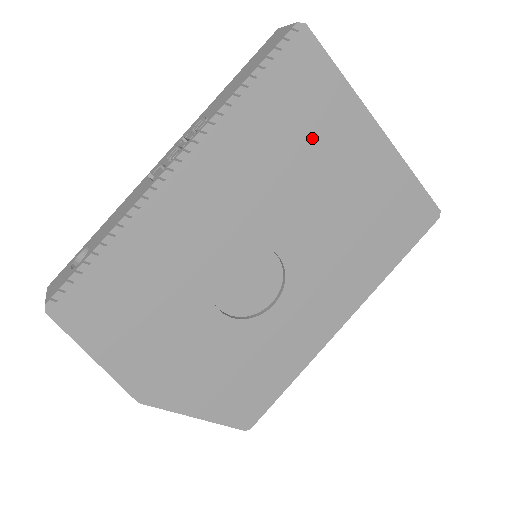
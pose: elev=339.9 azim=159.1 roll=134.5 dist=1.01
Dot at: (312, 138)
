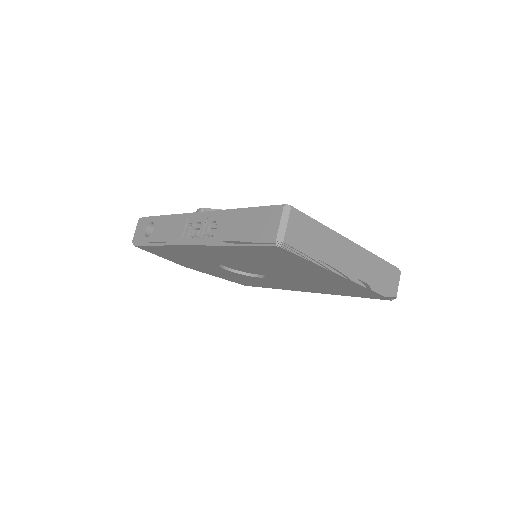
Dot at: (285, 264)
